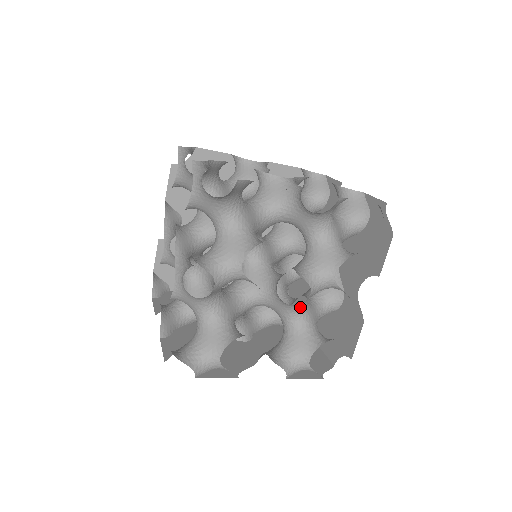
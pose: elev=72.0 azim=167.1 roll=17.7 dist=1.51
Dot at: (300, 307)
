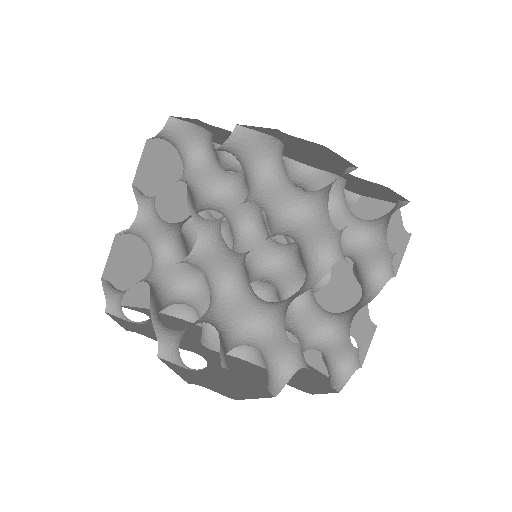
Dot at: occluded
